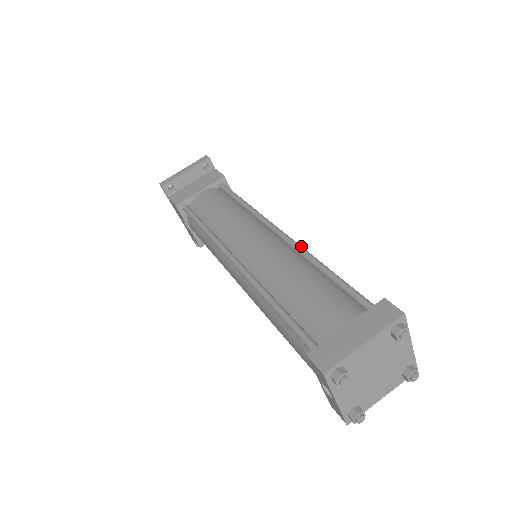
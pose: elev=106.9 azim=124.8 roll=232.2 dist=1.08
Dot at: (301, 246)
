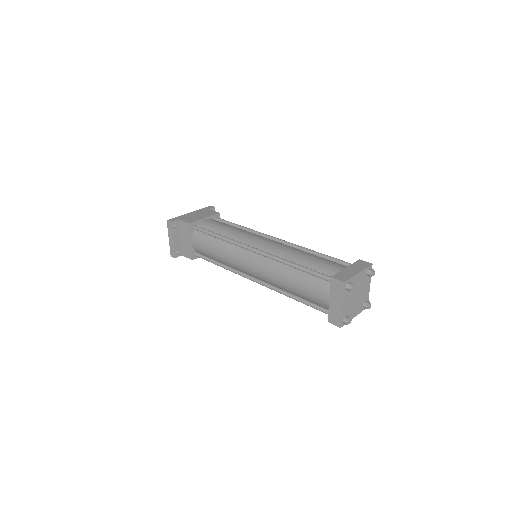
Dot at: (272, 256)
